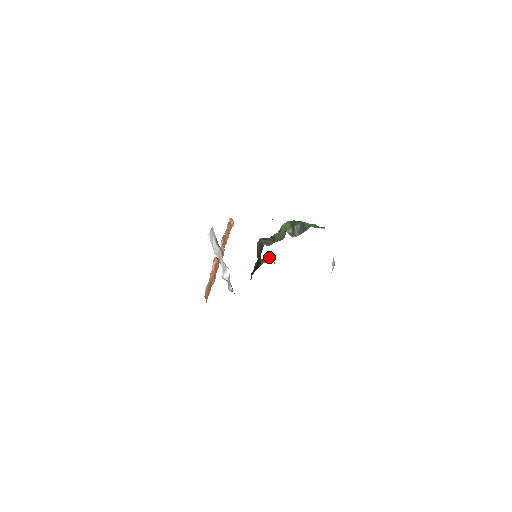
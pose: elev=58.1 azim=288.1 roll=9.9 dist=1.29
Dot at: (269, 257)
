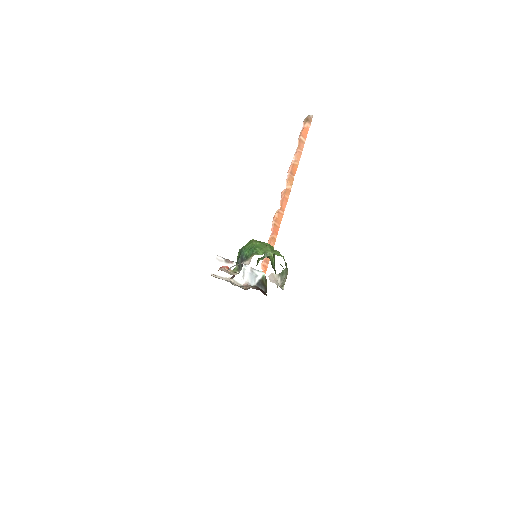
Dot at: occluded
